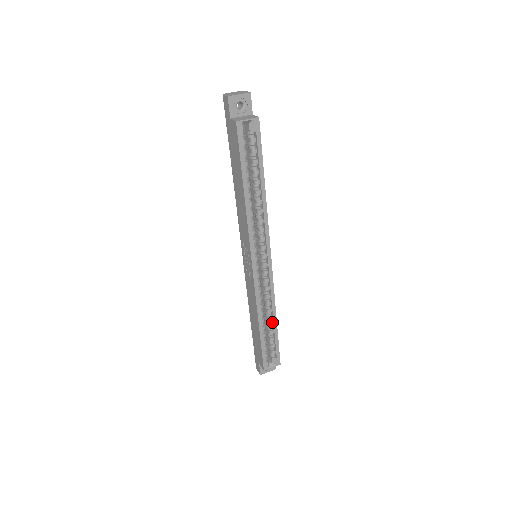
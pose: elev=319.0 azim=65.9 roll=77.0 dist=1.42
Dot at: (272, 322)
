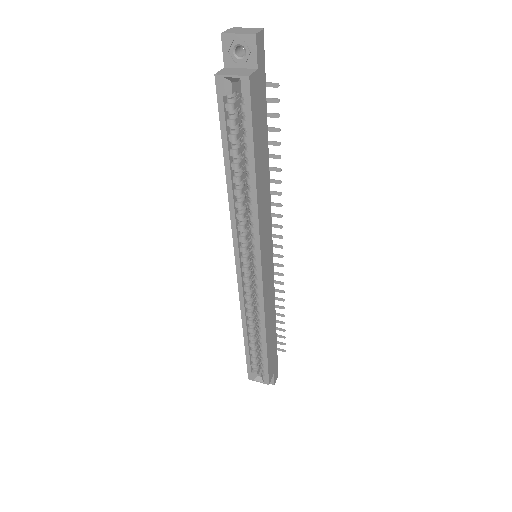
Dot at: (263, 337)
